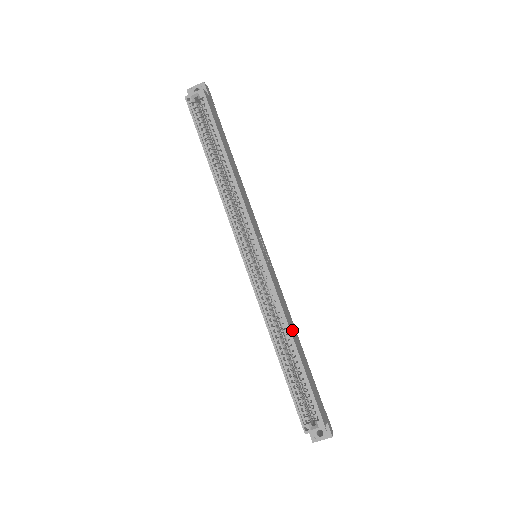
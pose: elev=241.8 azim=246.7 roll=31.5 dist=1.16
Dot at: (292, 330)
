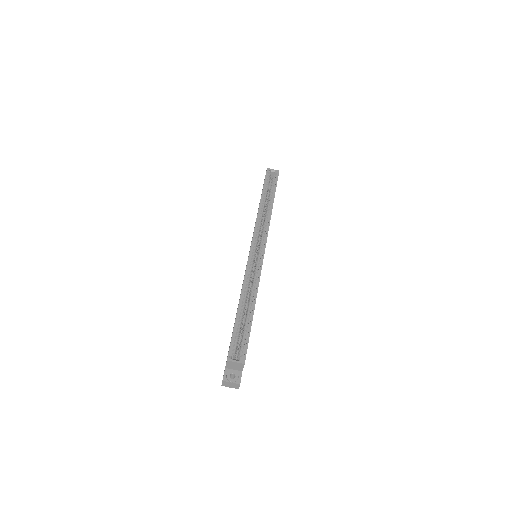
Dot at: occluded
